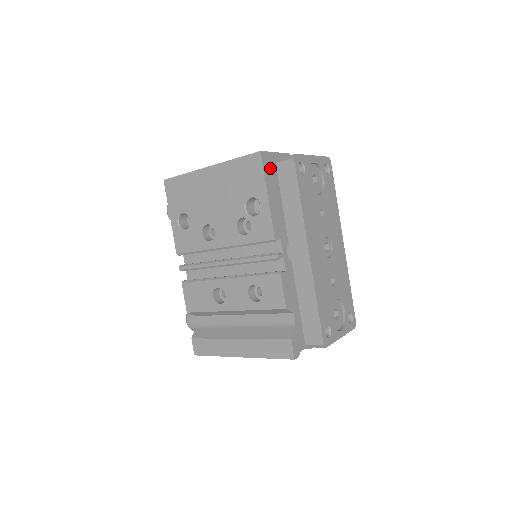
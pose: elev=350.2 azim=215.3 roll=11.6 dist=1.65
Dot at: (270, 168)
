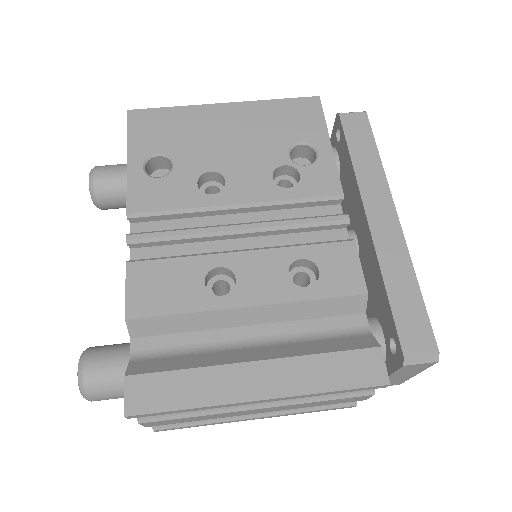
Dot at: occluded
